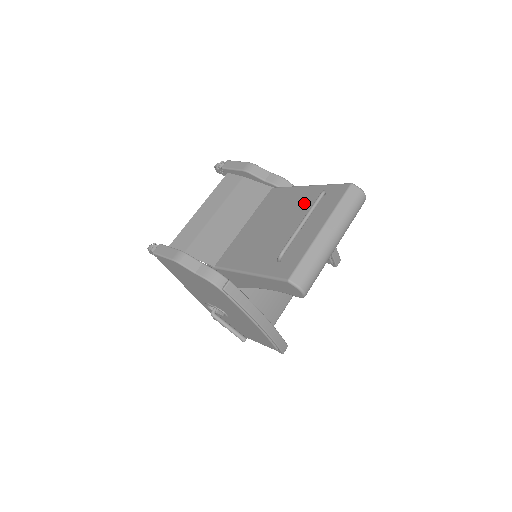
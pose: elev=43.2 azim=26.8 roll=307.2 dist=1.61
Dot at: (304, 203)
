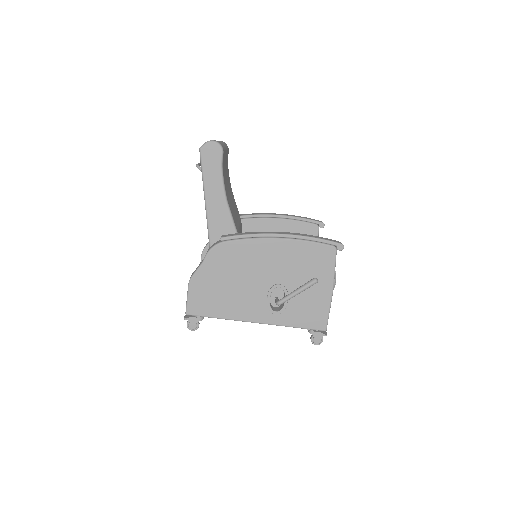
Dot at: occluded
